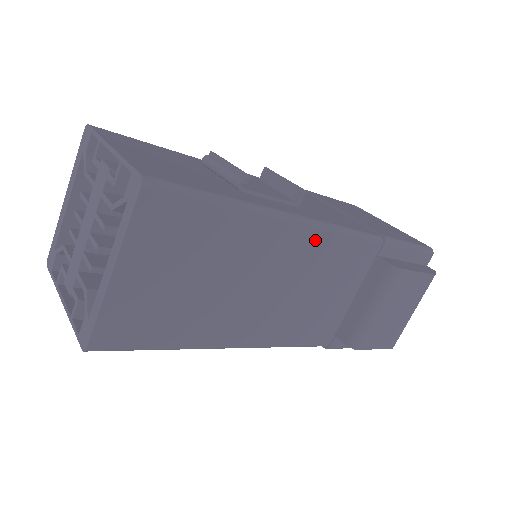
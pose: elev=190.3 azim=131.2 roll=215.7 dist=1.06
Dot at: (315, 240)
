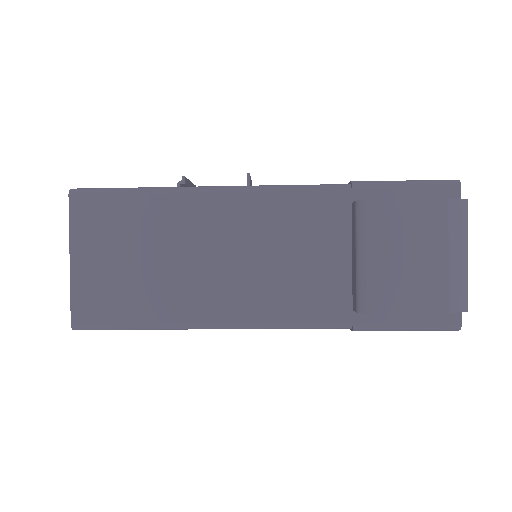
Dot at: (249, 203)
